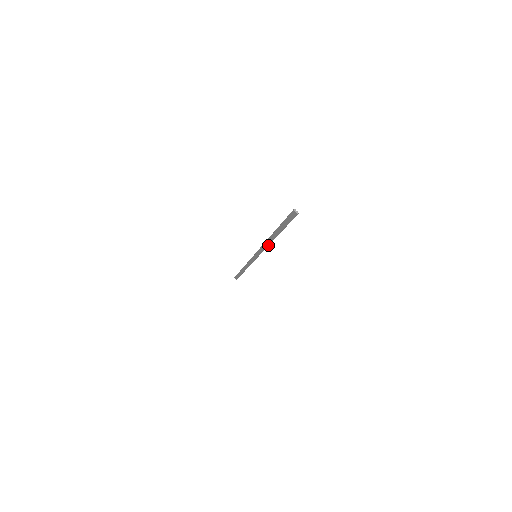
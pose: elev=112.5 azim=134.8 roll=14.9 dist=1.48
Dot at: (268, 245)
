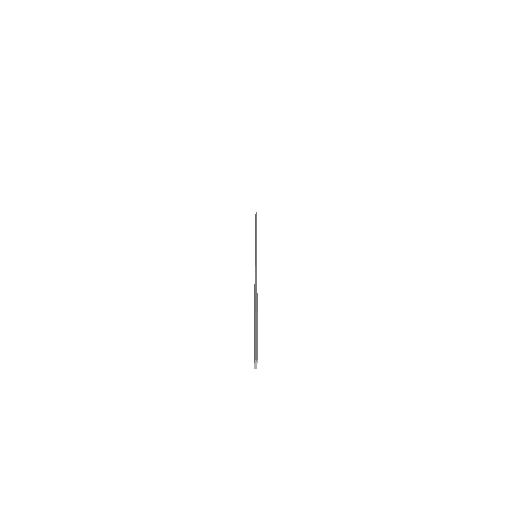
Dot at: occluded
